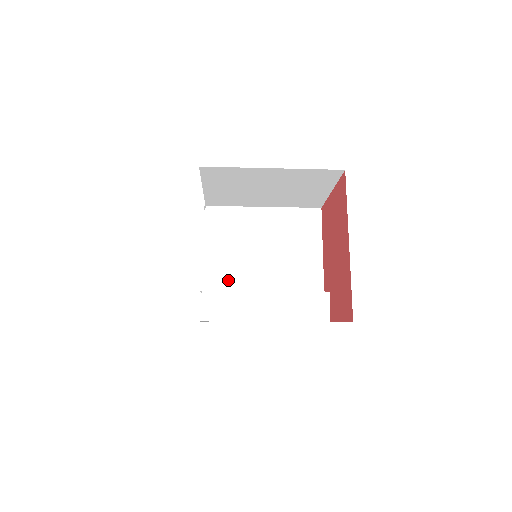
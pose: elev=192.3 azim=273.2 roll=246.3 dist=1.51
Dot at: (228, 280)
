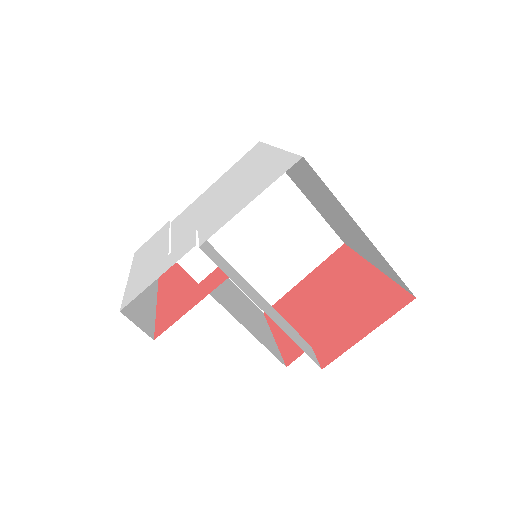
Dot at: occluded
